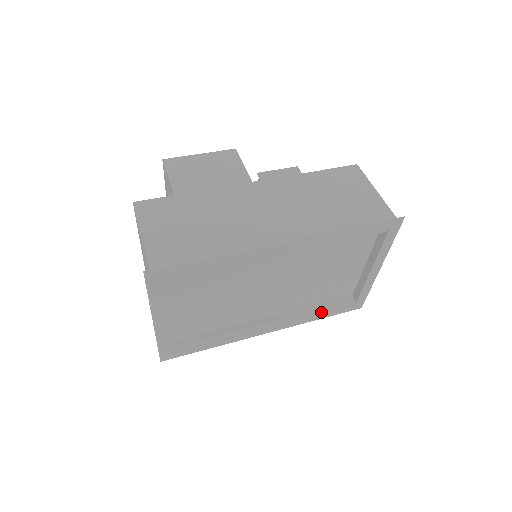
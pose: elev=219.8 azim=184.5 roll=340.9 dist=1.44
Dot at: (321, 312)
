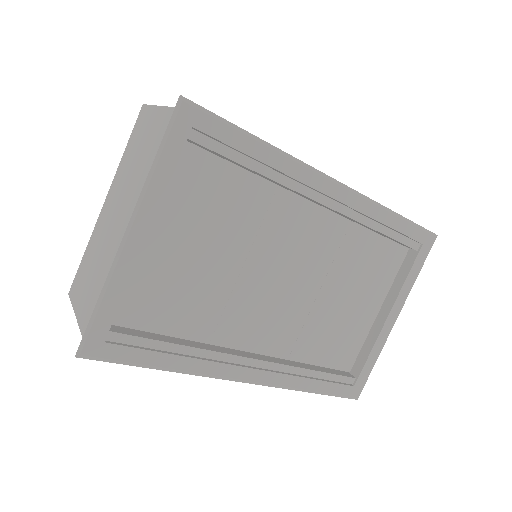
Dot at: (317, 377)
